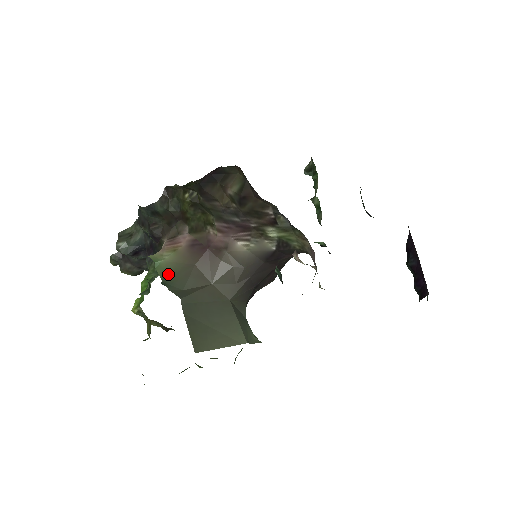
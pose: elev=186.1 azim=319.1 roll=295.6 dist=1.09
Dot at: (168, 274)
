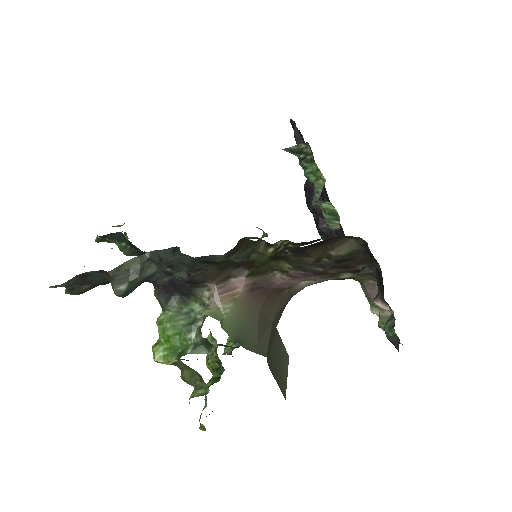
Dot at: (237, 331)
